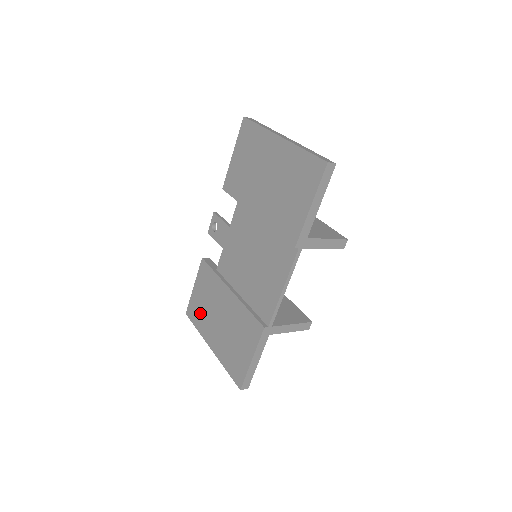
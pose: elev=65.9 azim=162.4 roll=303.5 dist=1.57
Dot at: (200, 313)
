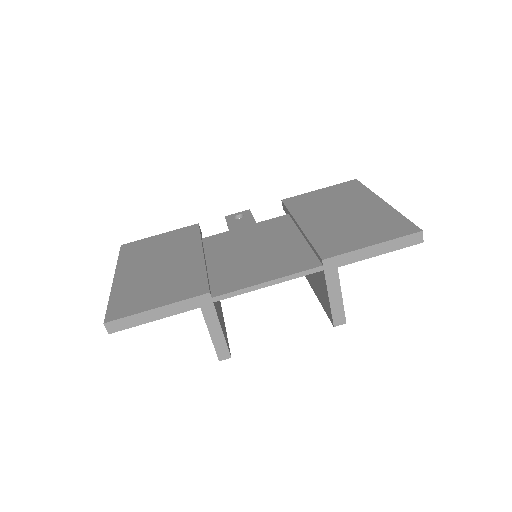
Dot at: (140, 251)
